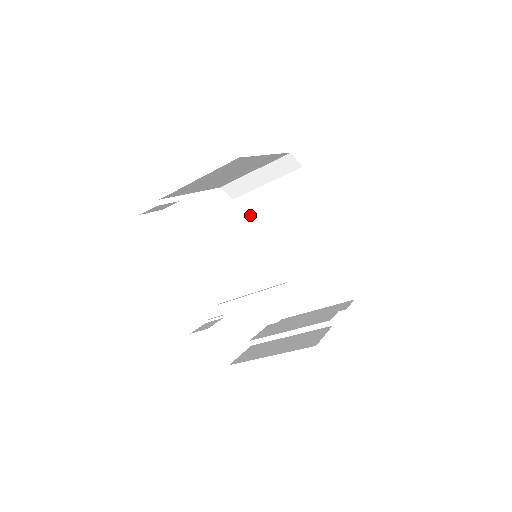
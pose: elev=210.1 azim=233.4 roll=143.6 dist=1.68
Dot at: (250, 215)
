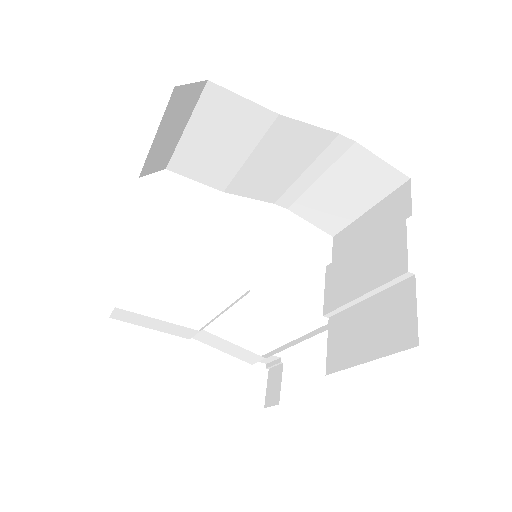
Dot at: (201, 172)
